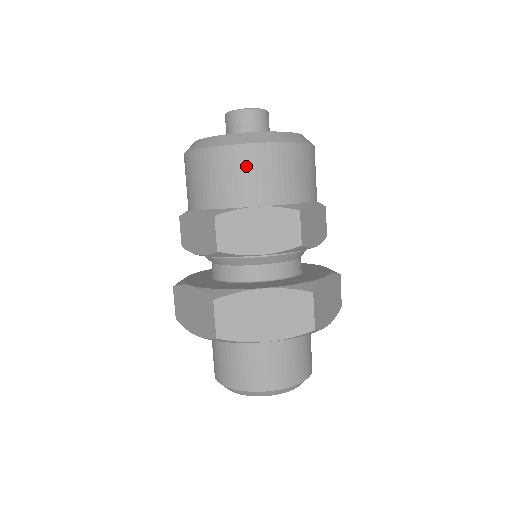
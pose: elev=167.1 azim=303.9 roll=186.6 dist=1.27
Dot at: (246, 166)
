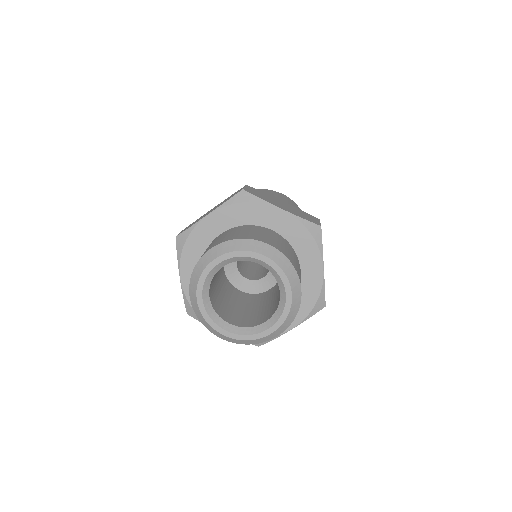
Dot at: occluded
